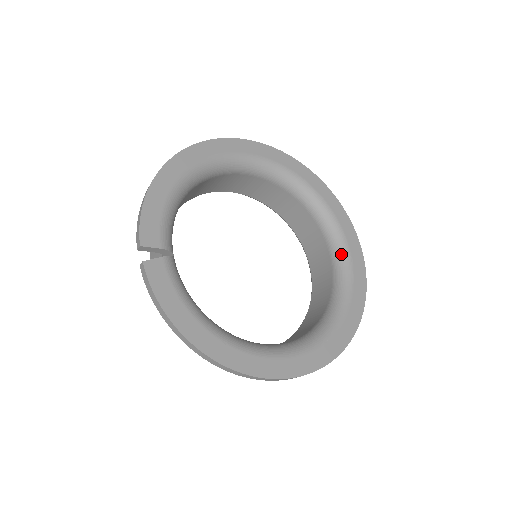
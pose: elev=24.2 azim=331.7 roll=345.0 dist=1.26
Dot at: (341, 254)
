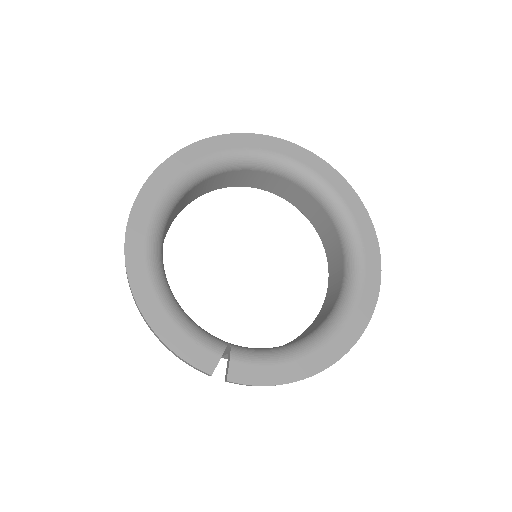
Dot at: (296, 172)
